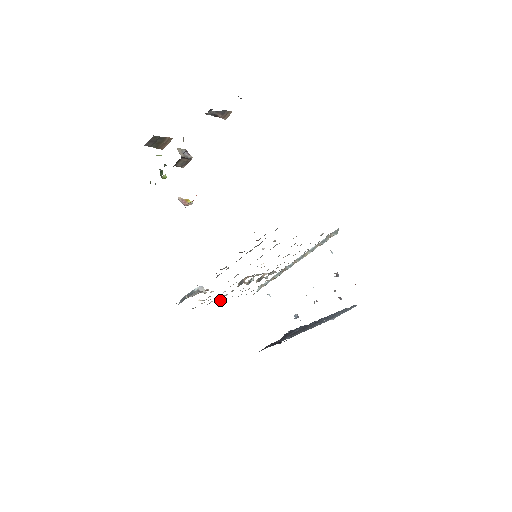
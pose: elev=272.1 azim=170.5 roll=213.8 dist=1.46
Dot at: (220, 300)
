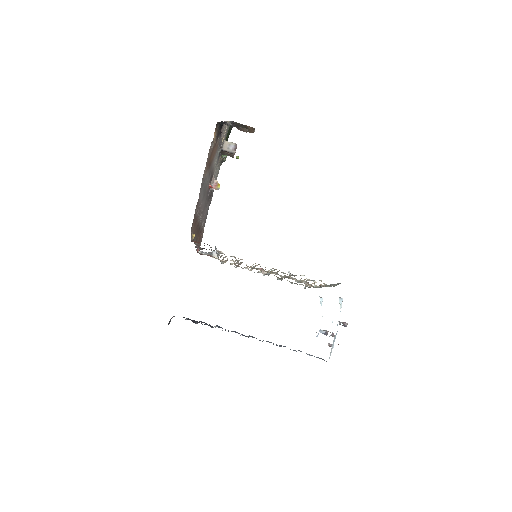
Dot at: occluded
